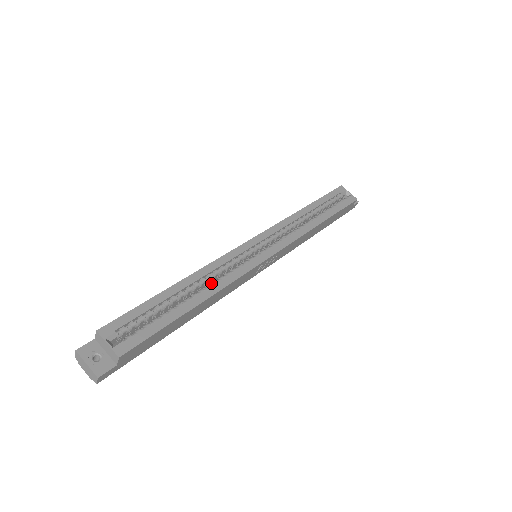
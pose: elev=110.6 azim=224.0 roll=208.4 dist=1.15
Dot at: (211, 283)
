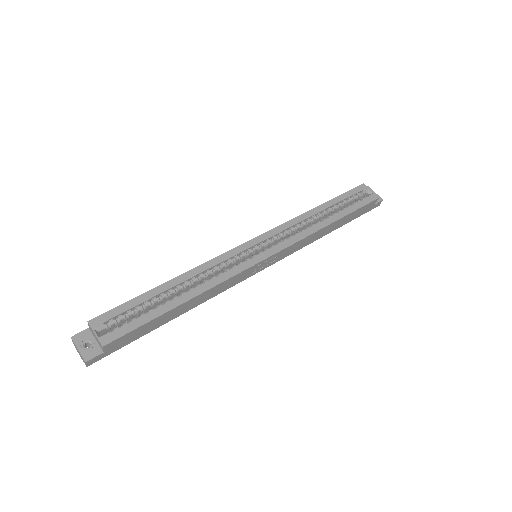
Dot at: (202, 282)
